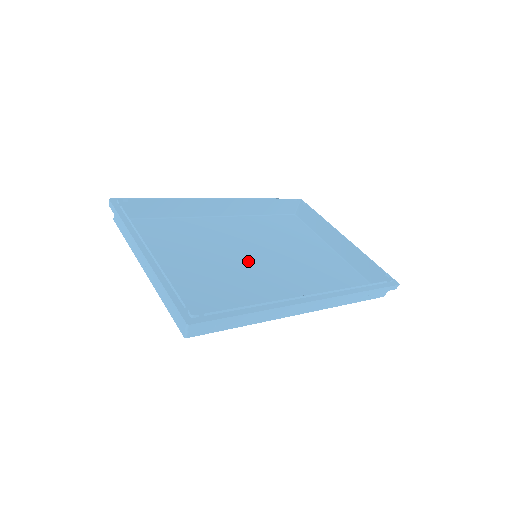
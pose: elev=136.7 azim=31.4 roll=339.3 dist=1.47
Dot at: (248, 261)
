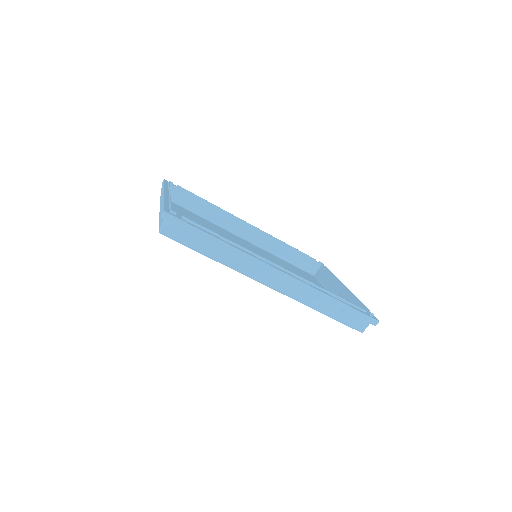
Dot at: occluded
